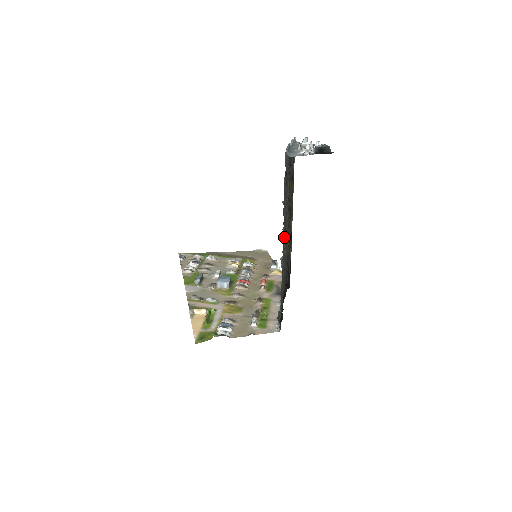
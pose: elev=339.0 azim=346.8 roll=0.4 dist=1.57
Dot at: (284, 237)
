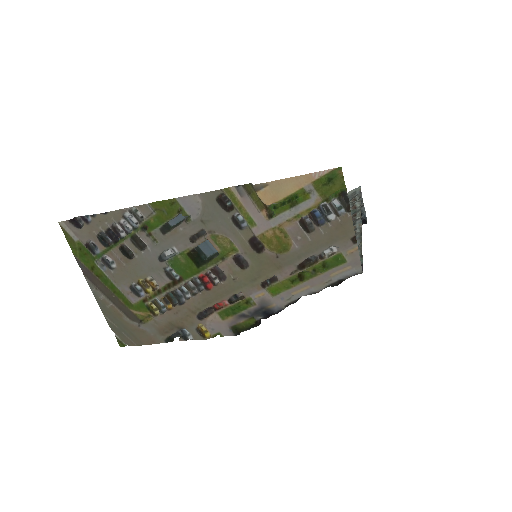
Dot at: occluded
